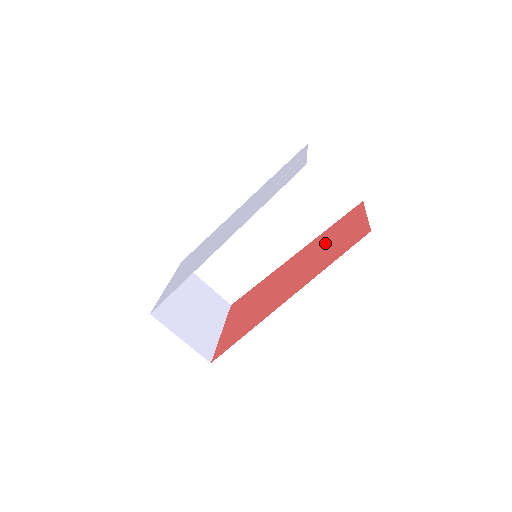
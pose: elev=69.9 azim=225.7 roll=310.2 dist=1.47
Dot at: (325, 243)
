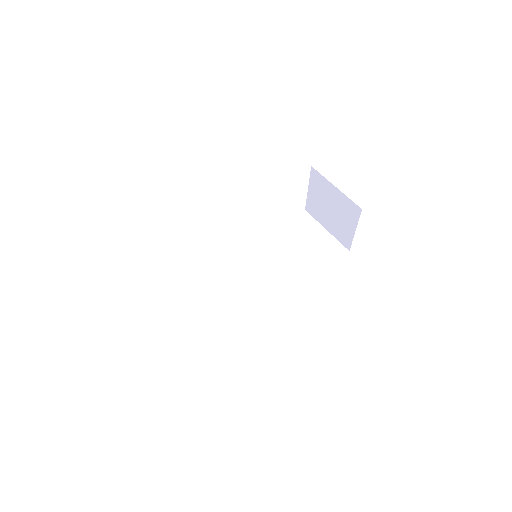
Dot at: occluded
